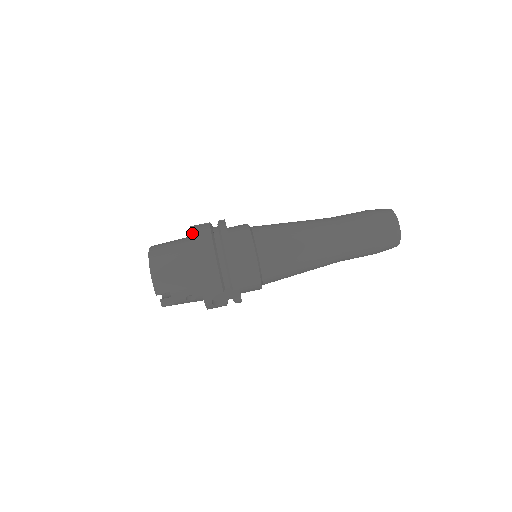
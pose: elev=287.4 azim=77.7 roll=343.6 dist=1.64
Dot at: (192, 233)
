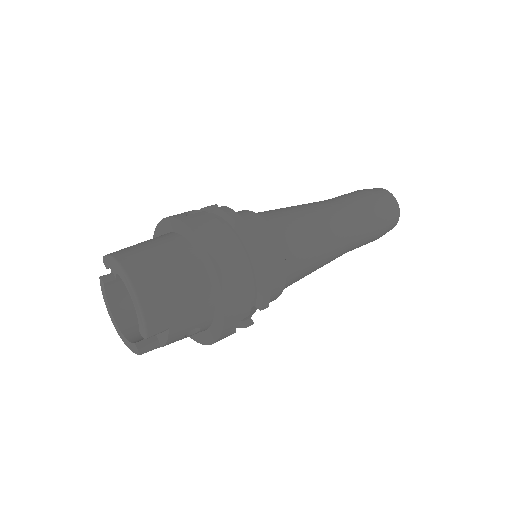
Dot at: (194, 227)
